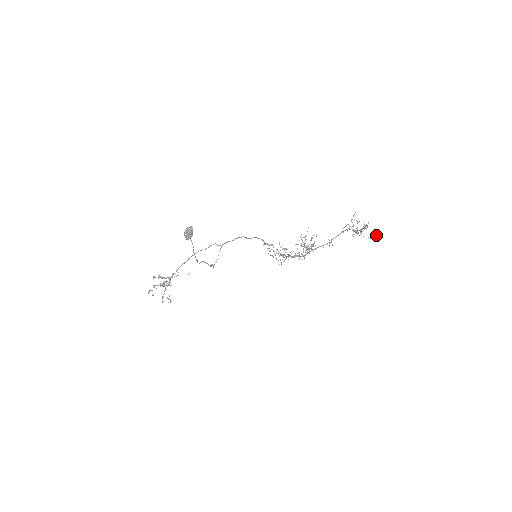
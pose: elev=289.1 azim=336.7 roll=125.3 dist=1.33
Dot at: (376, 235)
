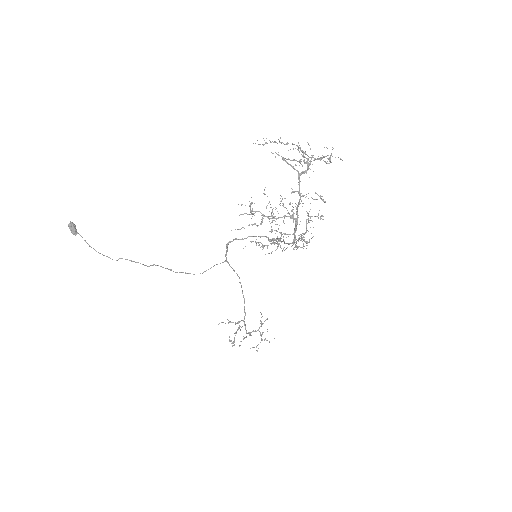
Dot at: occluded
